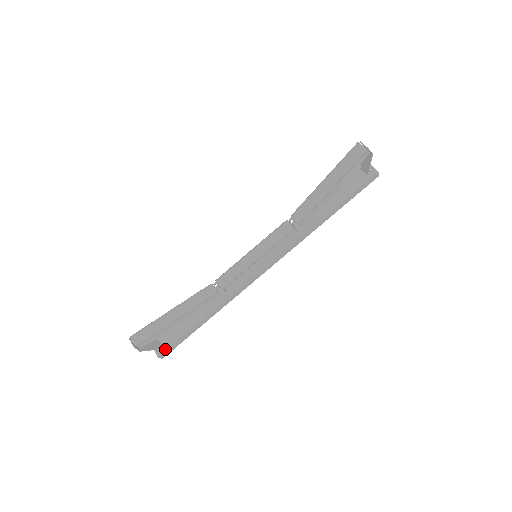
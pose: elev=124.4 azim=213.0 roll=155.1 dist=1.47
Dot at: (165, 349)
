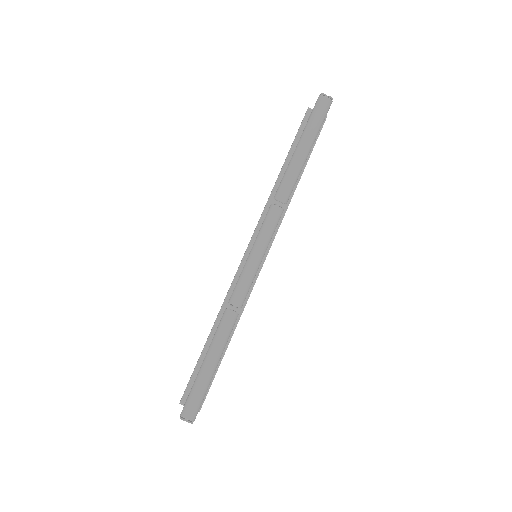
Dot at: occluded
